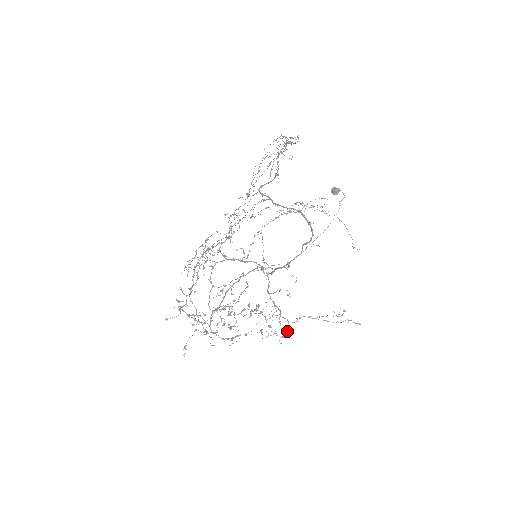
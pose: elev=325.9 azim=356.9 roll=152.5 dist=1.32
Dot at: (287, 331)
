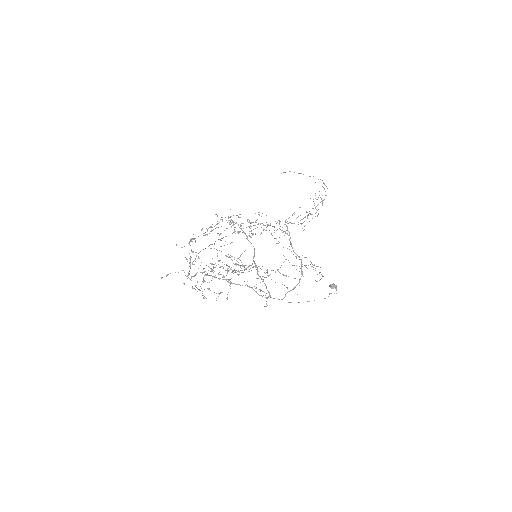
Dot at: (241, 265)
